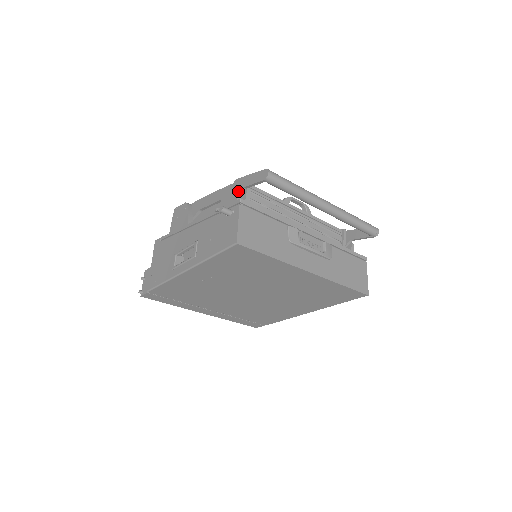
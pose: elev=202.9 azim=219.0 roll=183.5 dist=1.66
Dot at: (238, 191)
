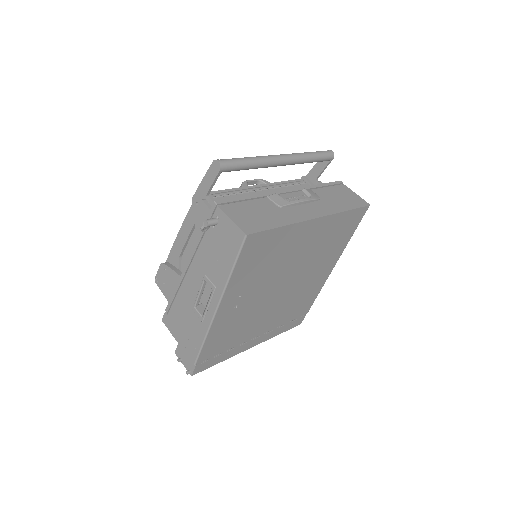
Dot at: (204, 202)
